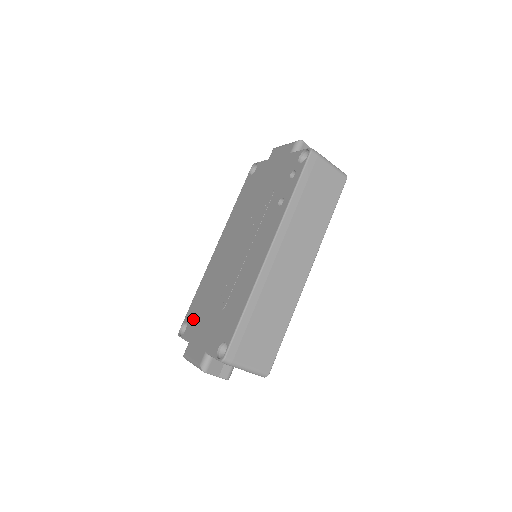
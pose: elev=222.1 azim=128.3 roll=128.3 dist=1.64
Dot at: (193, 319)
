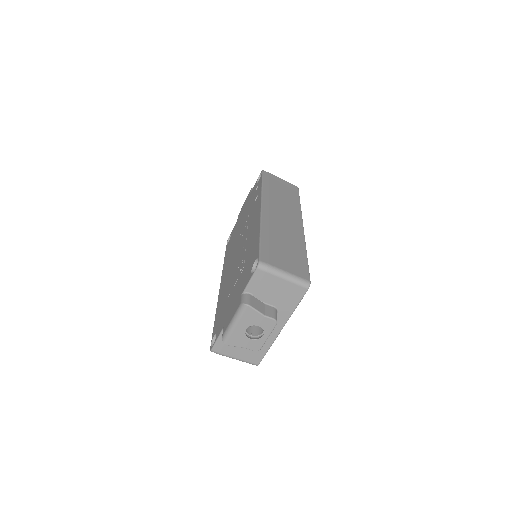
Dot at: (220, 321)
